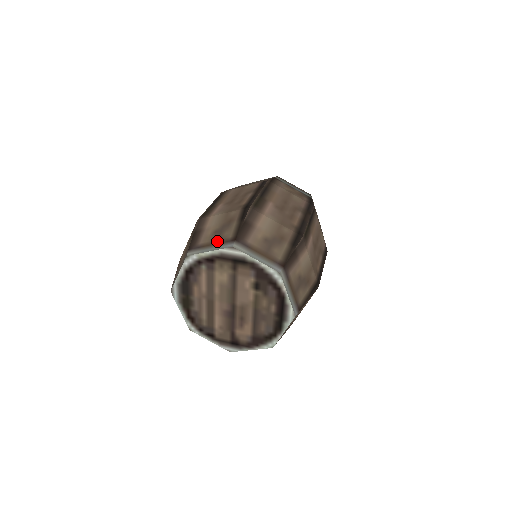
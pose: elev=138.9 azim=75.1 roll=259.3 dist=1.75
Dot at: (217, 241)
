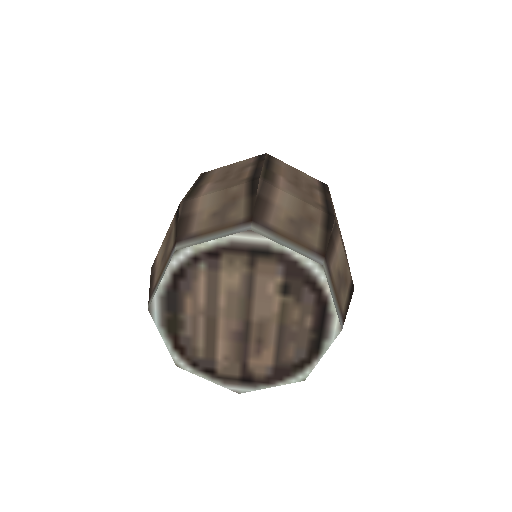
Dot at: (221, 225)
